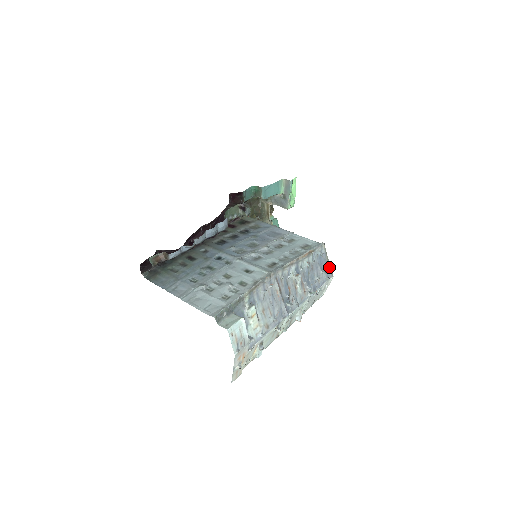
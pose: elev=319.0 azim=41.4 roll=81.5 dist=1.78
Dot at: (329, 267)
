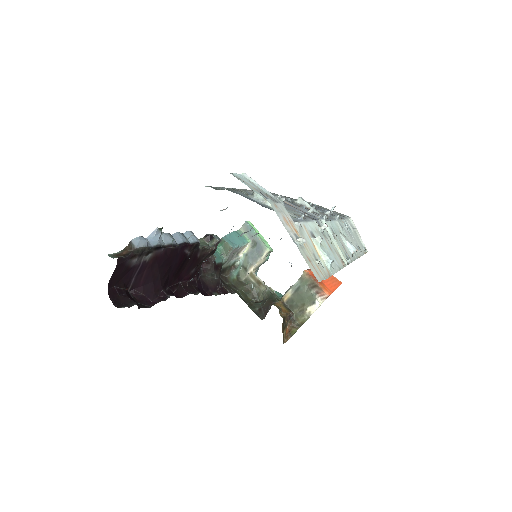
Dot at: (336, 213)
